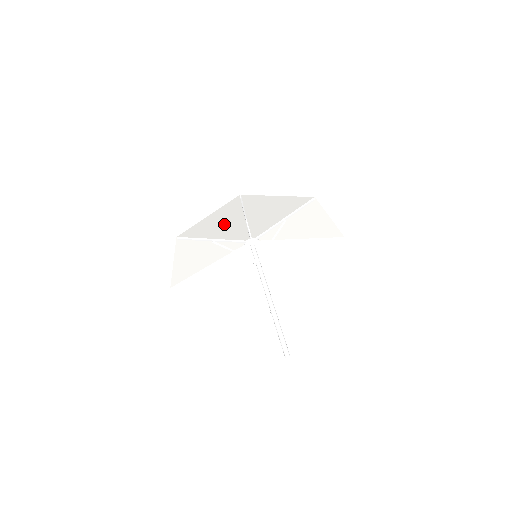
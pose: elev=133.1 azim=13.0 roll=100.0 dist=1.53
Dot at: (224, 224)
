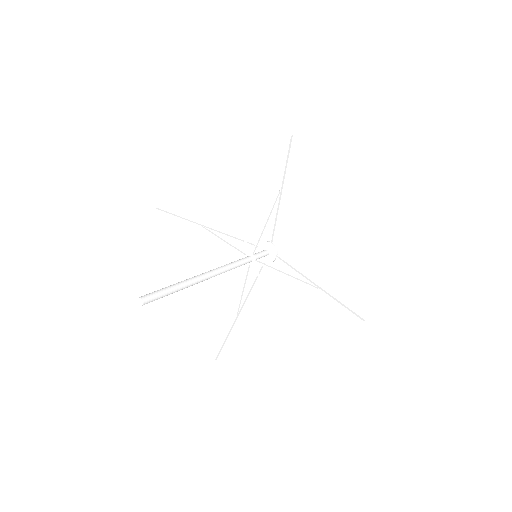
Dot at: (209, 198)
